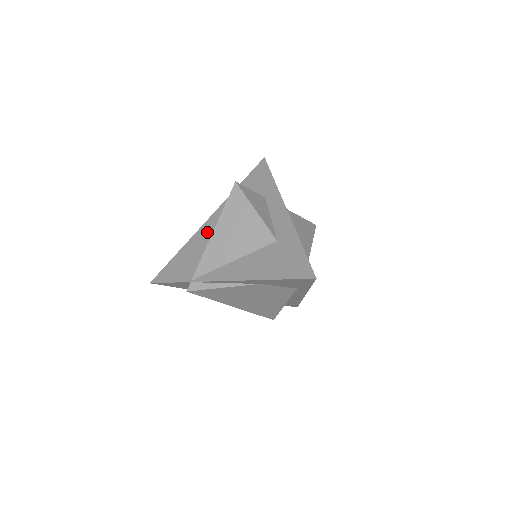
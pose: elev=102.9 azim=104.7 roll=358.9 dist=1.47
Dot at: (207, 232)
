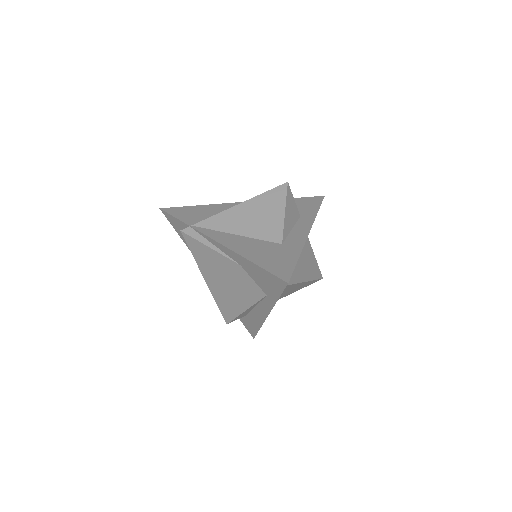
Dot at: occluded
